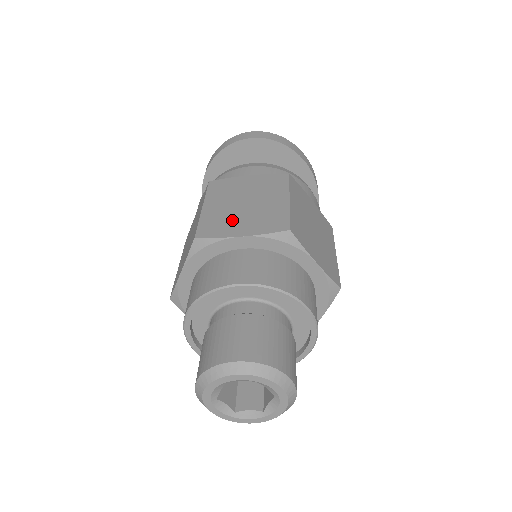
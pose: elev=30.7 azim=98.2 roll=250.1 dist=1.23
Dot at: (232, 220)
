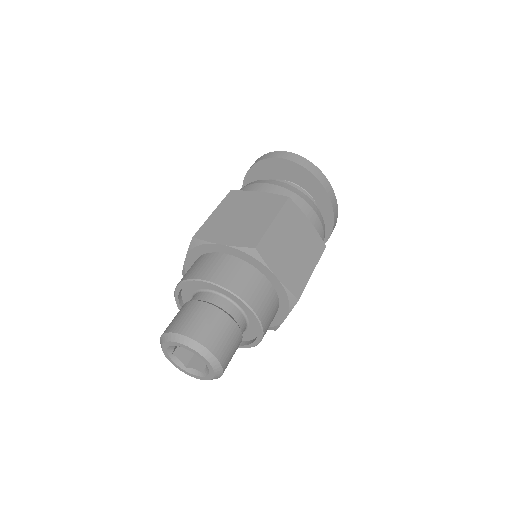
Dot at: (224, 229)
